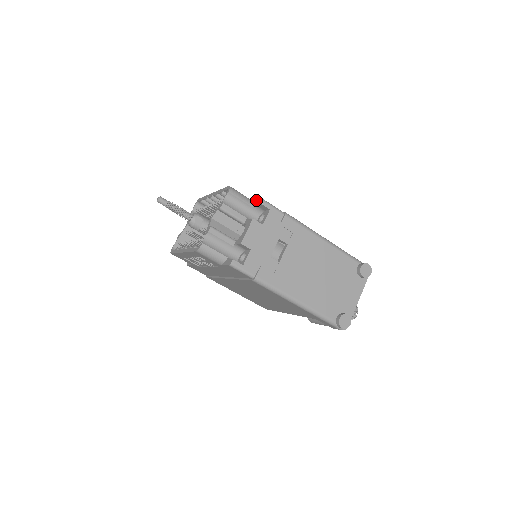
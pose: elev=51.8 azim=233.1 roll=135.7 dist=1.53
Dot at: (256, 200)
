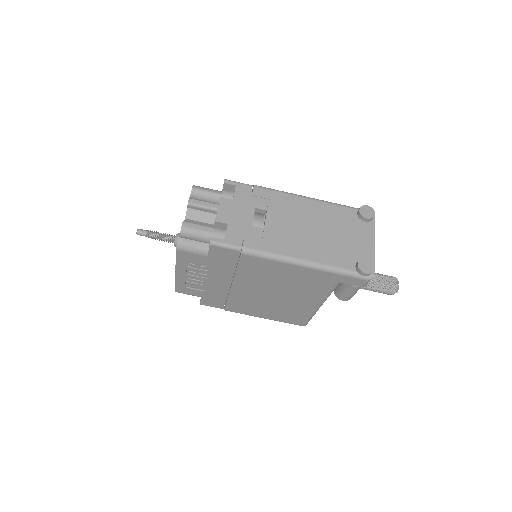
Dot at: occluded
